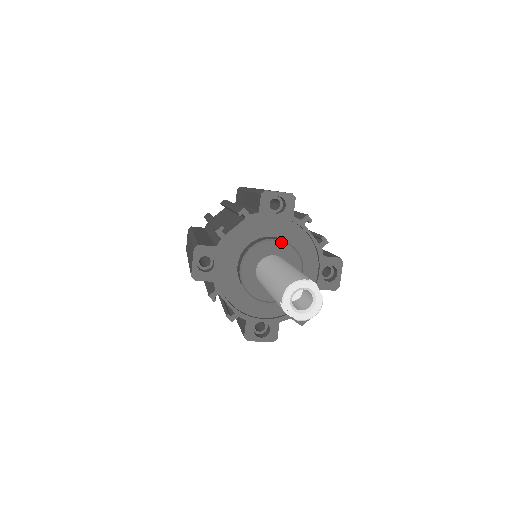
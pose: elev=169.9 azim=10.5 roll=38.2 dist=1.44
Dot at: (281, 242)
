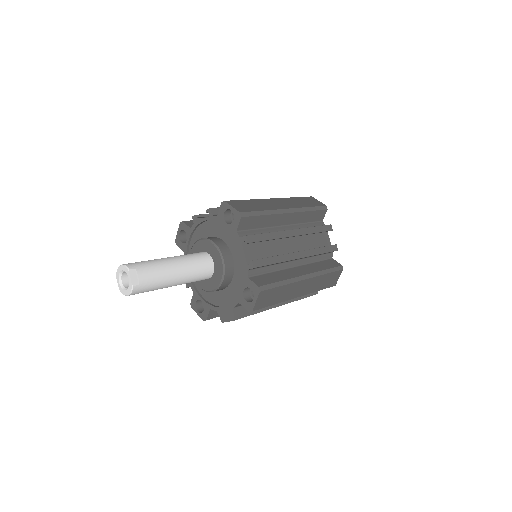
Dot at: (215, 246)
